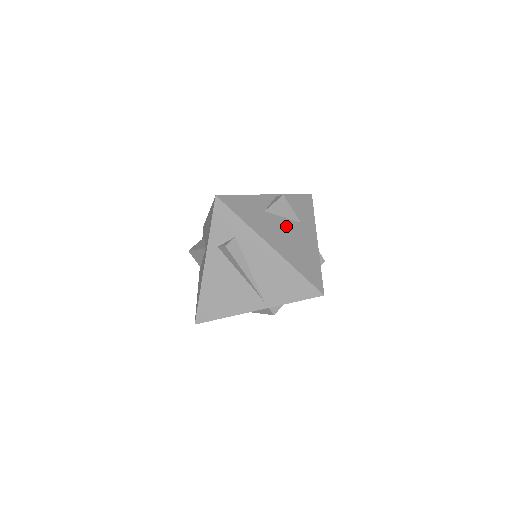
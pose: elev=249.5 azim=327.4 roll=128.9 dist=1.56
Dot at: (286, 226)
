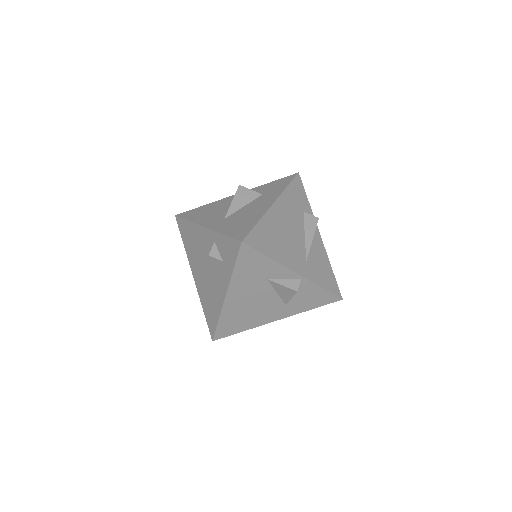
Dot at: (267, 298)
